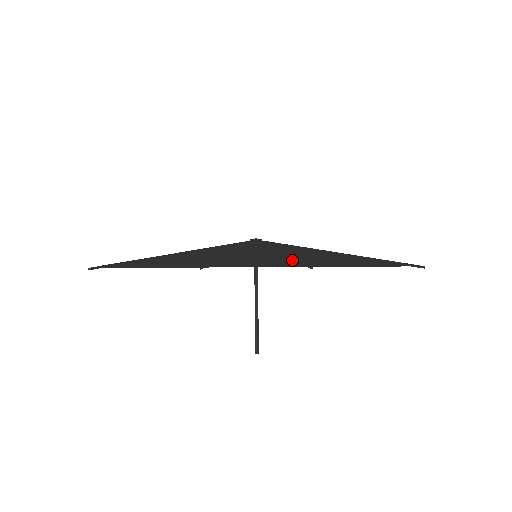
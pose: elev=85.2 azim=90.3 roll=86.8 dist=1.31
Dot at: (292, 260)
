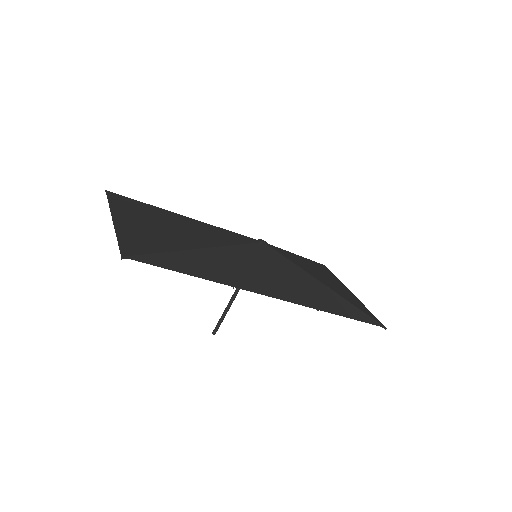
Dot at: (302, 294)
